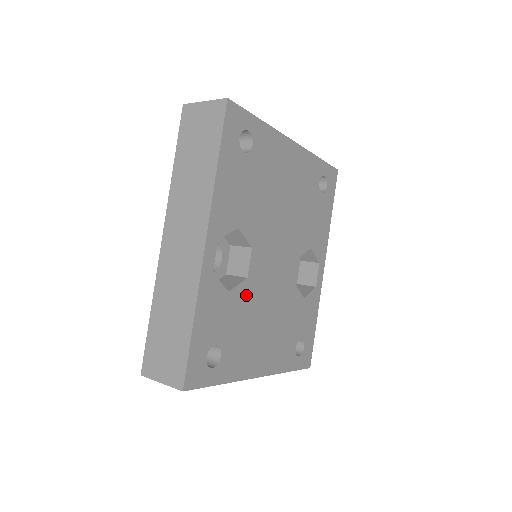
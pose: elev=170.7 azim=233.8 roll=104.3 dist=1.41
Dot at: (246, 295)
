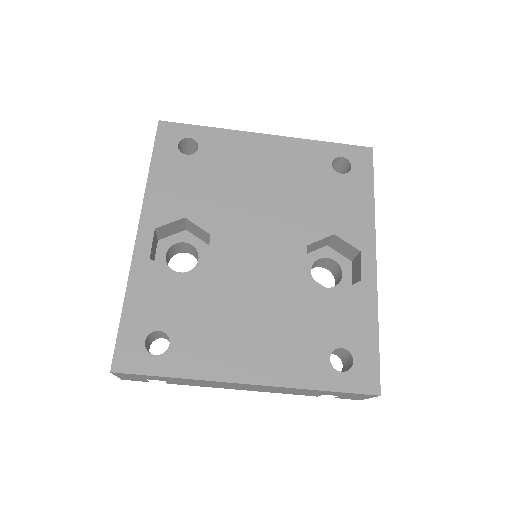
Dot at: (207, 282)
